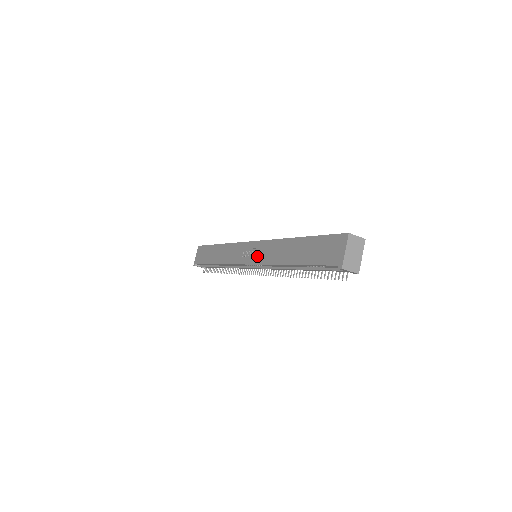
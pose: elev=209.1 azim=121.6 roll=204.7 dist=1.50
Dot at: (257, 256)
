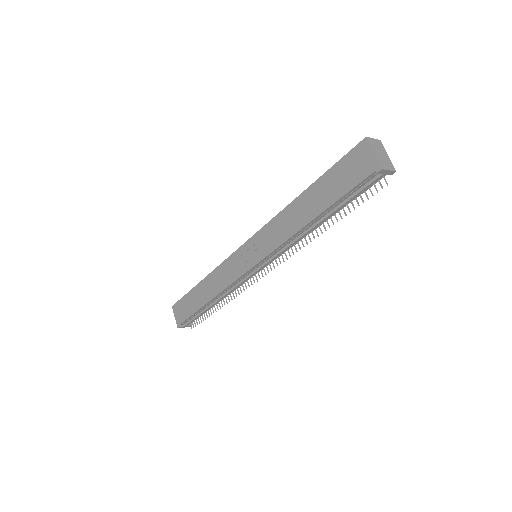
Dot at: (262, 248)
